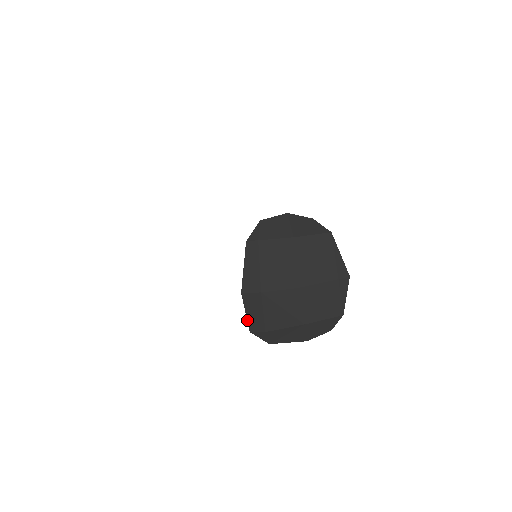
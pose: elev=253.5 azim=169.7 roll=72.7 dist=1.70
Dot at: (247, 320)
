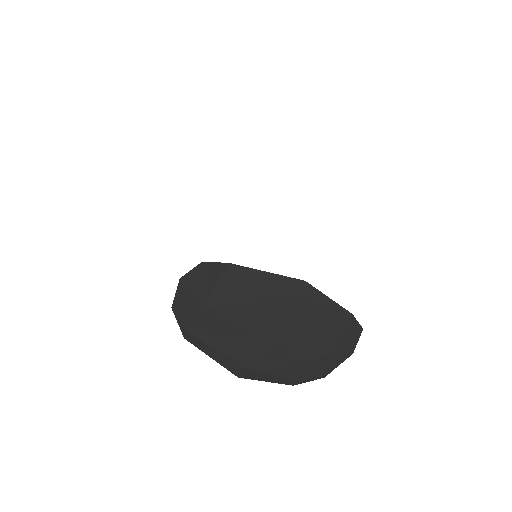
Dot at: occluded
